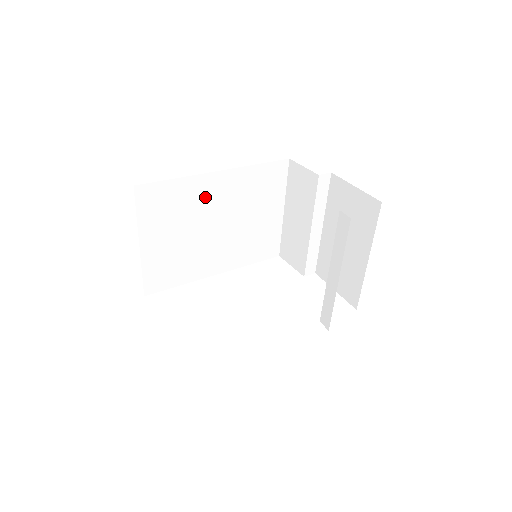
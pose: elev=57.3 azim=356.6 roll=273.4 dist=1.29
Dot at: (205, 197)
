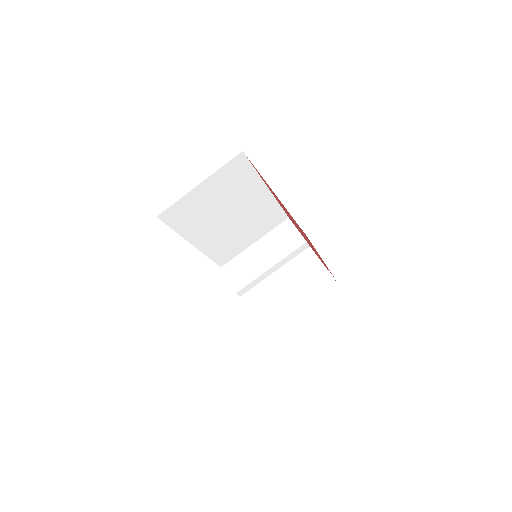
Dot at: (248, 195)
